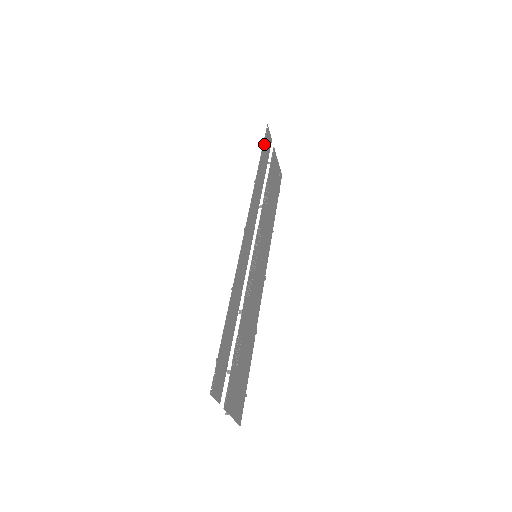
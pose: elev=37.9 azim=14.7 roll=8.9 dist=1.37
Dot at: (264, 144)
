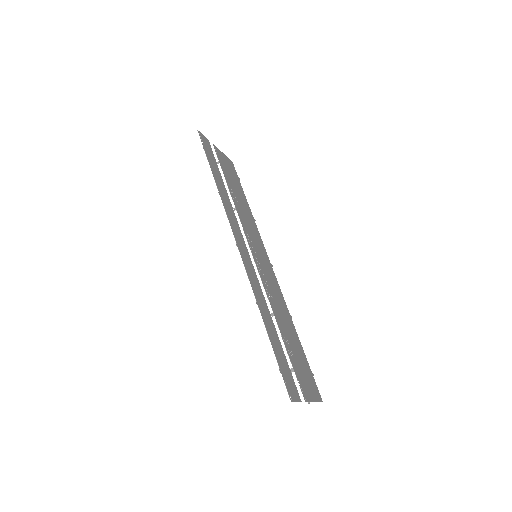
Dot at: (205, 151)
